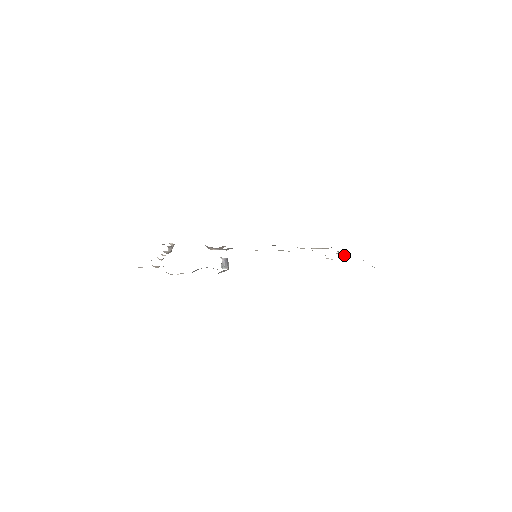
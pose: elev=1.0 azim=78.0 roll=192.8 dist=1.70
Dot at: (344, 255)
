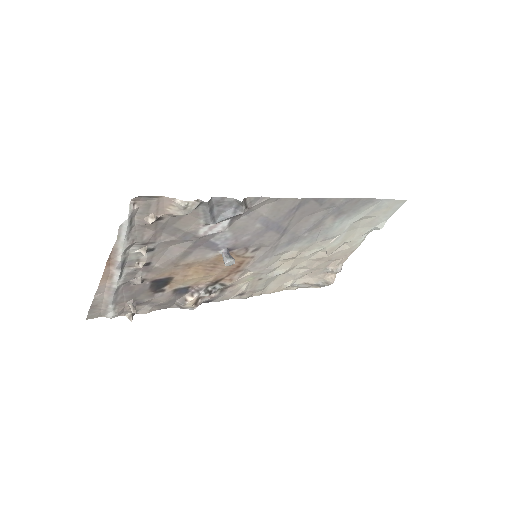
Dot at: (334, 279)
